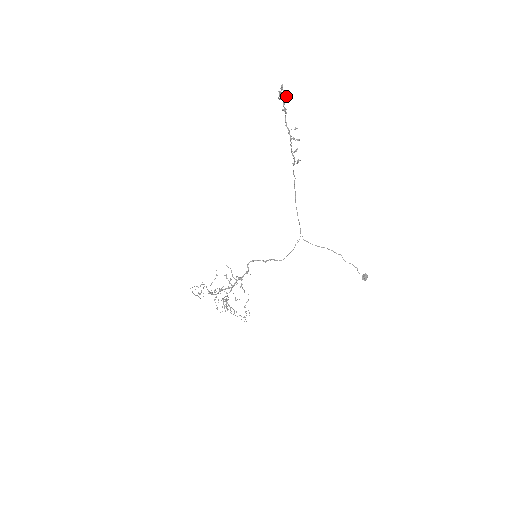
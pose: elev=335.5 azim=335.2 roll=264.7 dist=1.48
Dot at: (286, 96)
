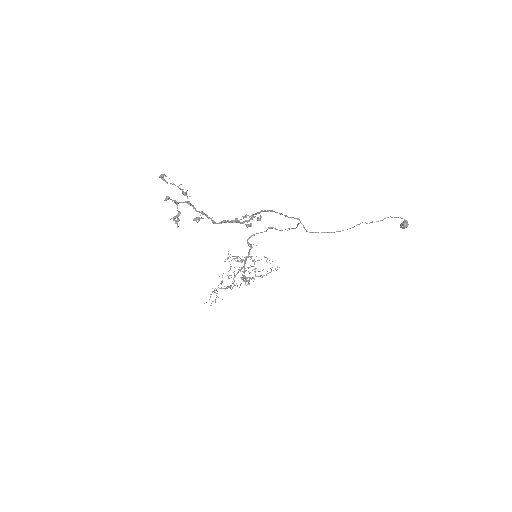
Dot at: (183, 194)
